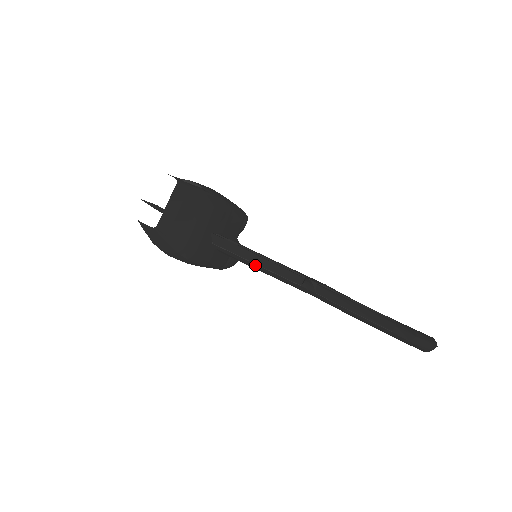
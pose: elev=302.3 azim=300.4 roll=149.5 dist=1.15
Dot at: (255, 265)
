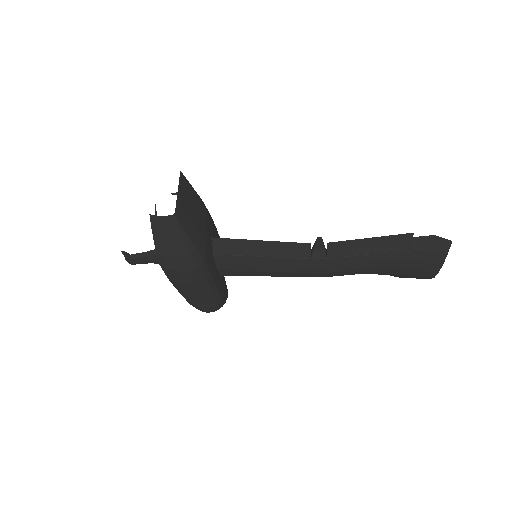
Dot at: (261, 259)
